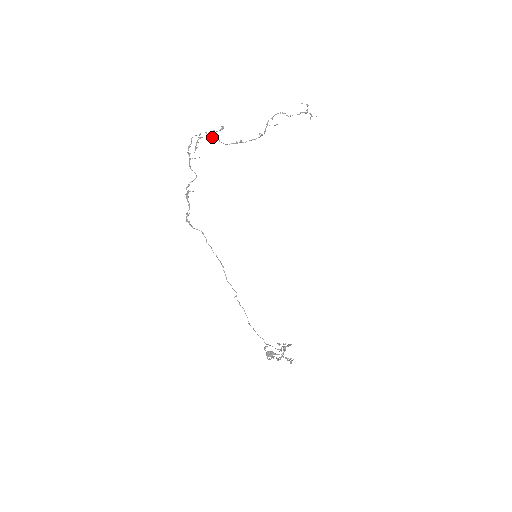
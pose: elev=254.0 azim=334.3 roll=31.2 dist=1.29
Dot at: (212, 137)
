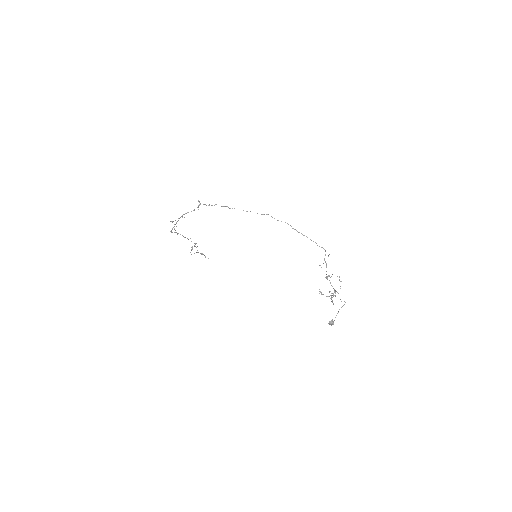
Dot at: occluded
